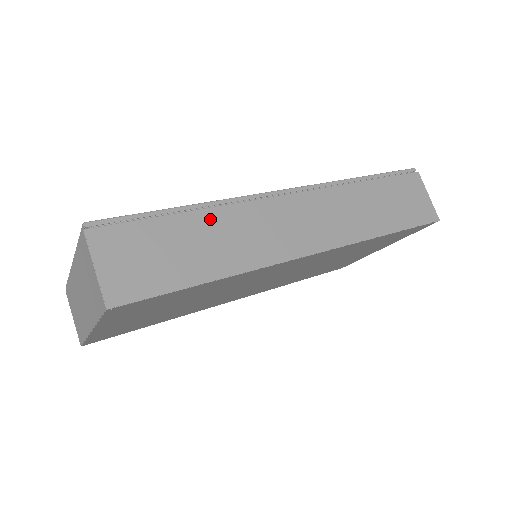
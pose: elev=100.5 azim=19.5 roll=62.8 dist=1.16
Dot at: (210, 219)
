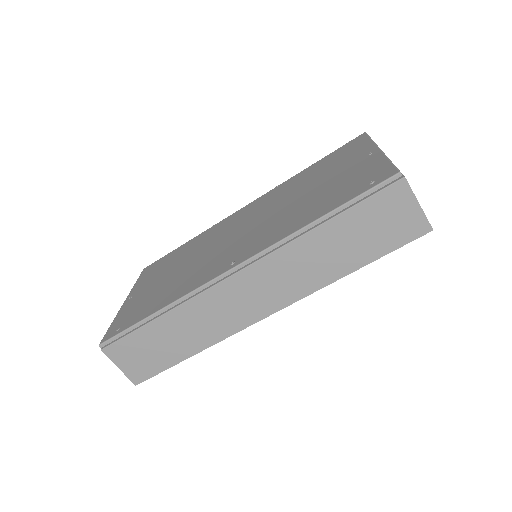
Dot at: (175, 318)
